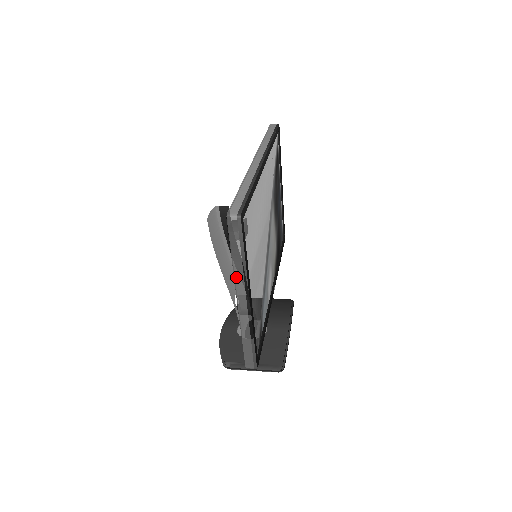
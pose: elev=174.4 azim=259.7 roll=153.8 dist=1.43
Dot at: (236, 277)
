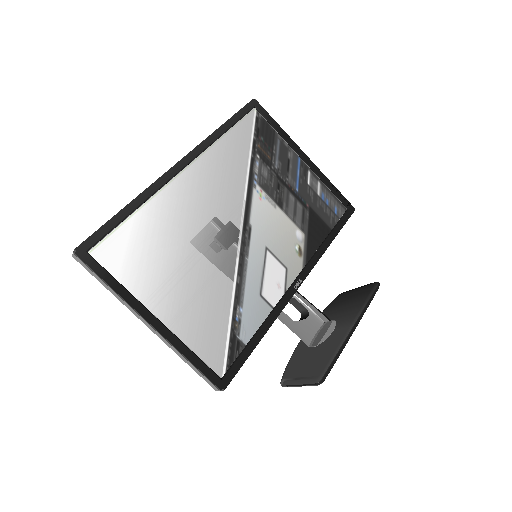
Dot at: (125, 305)
